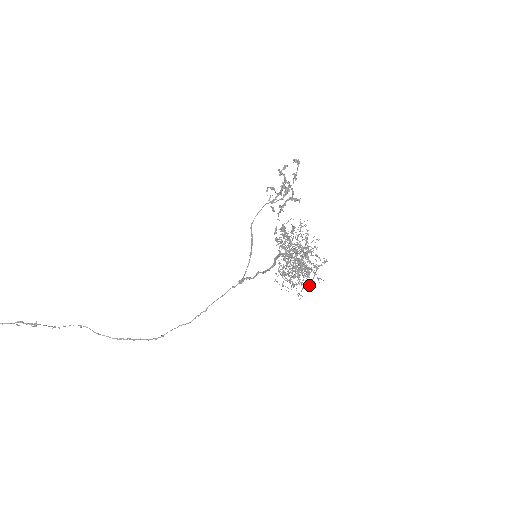
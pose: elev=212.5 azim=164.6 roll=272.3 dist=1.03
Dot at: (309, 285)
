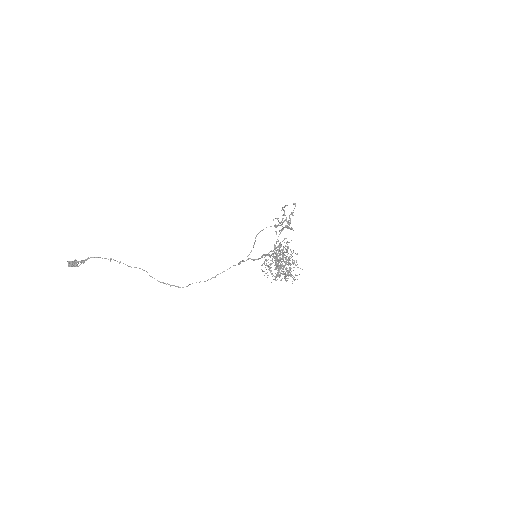
Dot at: occluded
